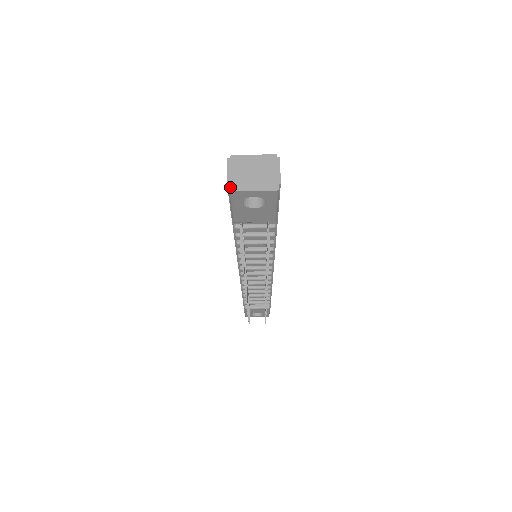
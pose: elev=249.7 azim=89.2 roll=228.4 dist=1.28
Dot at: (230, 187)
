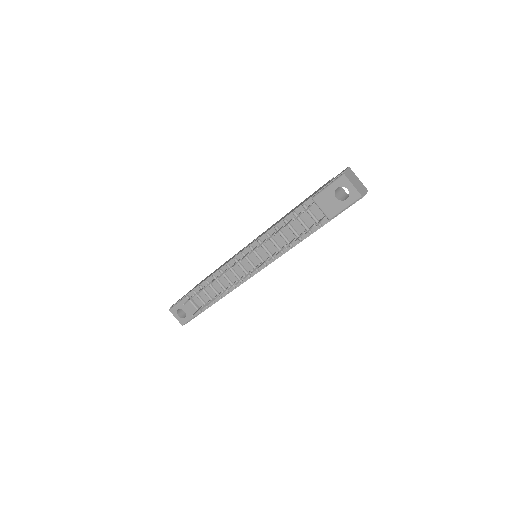
Dot at: (345, 173)
